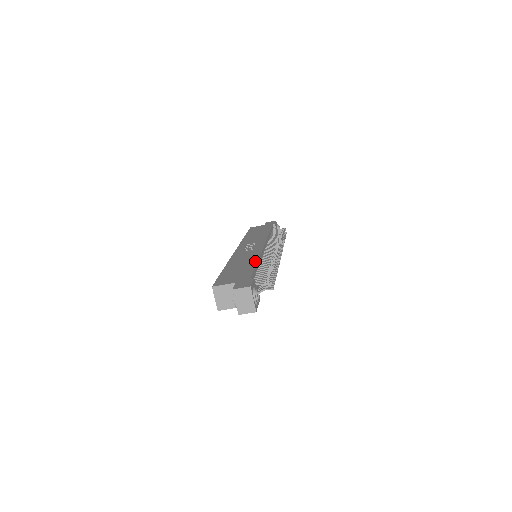
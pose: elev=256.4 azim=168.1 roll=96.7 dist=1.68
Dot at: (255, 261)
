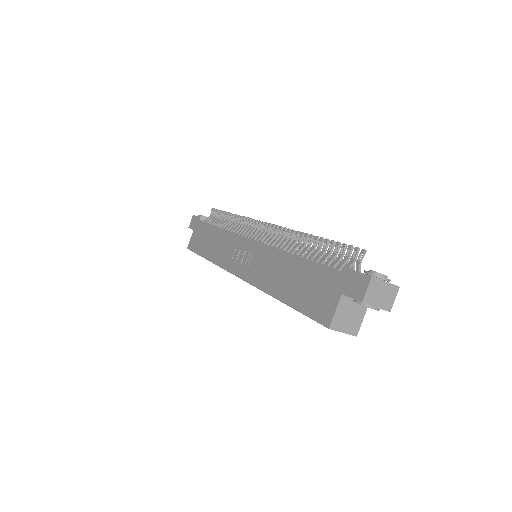
Dot at: (292, 257)
